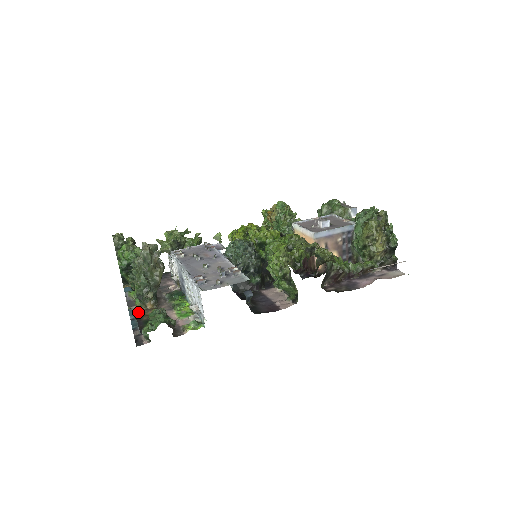
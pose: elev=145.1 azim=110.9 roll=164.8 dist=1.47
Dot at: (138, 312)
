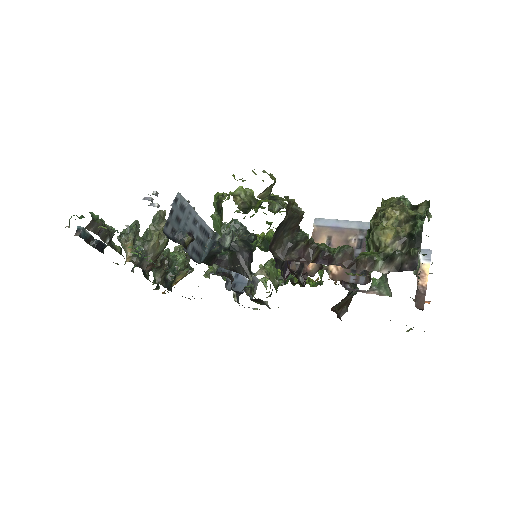
Dot at: occluded
